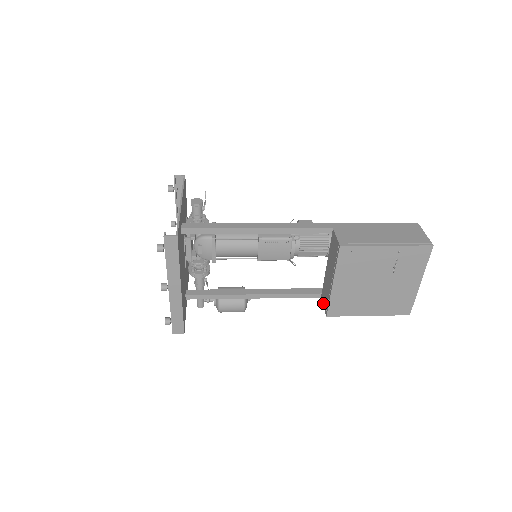
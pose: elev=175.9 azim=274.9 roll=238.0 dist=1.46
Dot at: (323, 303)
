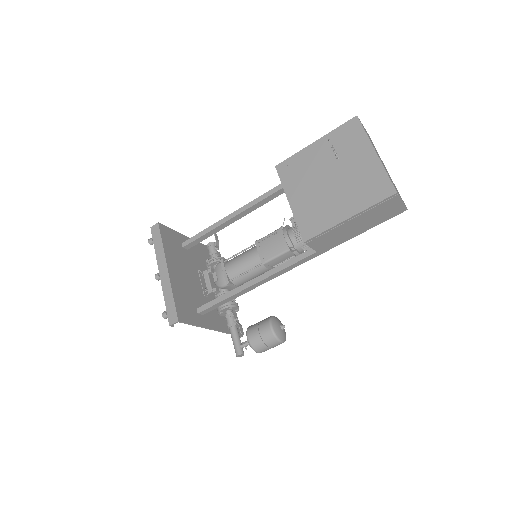
Dot at: (310, 246)
